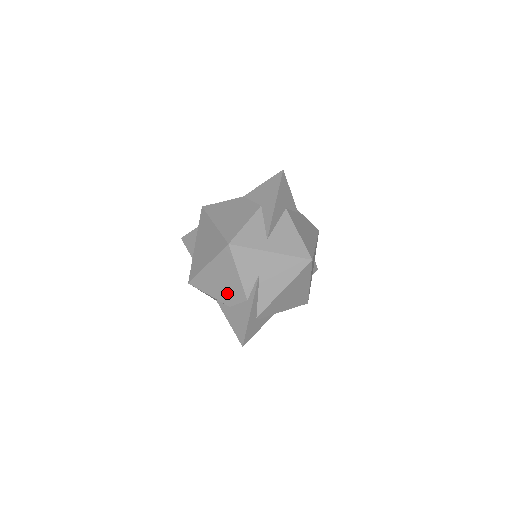
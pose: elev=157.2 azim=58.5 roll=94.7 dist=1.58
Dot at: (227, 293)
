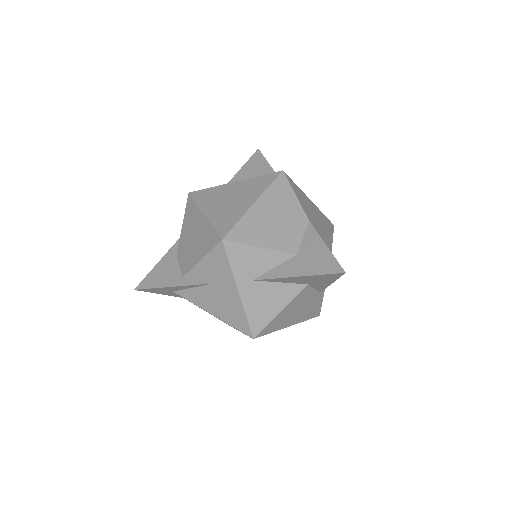
Dot at: (186, 248)
